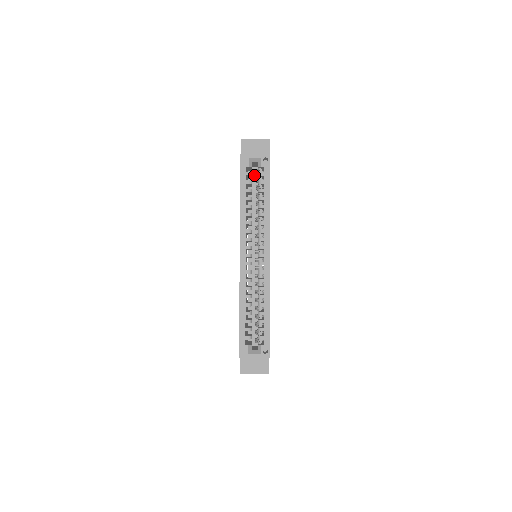
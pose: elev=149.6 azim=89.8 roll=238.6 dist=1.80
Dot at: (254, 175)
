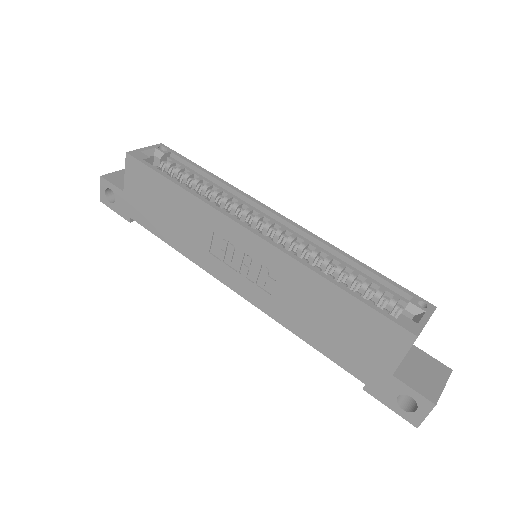
Dot at: occluded
